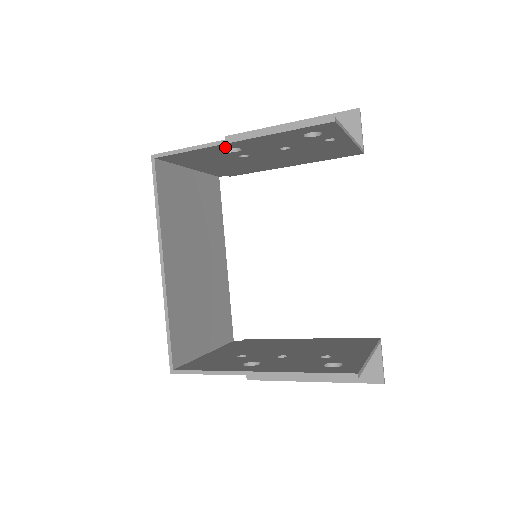
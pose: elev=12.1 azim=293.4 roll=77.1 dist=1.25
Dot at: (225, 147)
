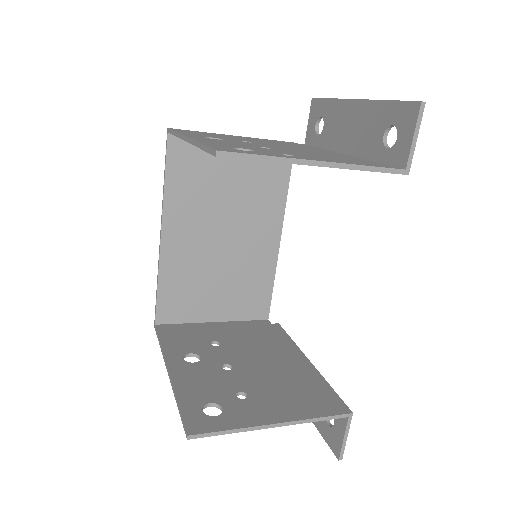
Dot at: occluded
